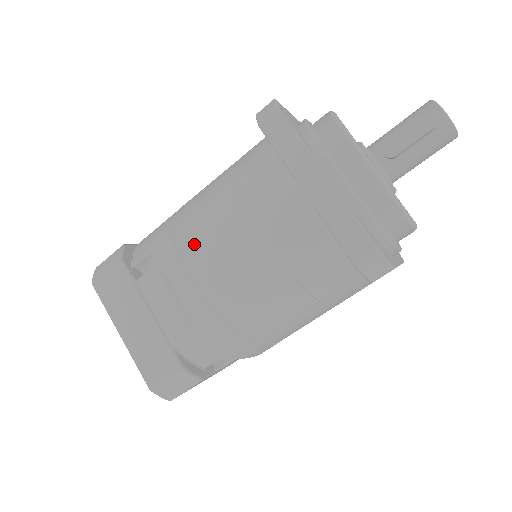
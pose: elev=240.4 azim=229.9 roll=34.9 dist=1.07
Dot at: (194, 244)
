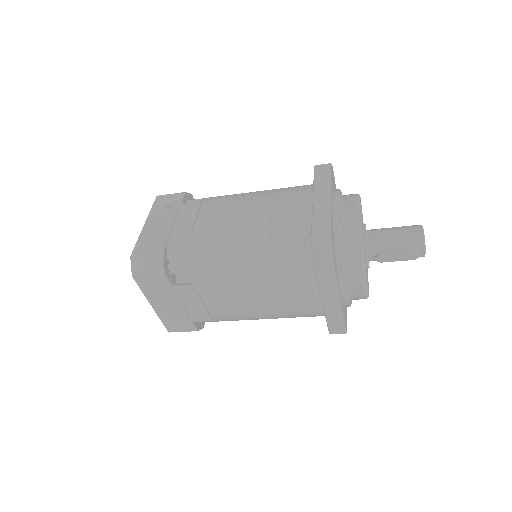
Dot at: (232, 292)
